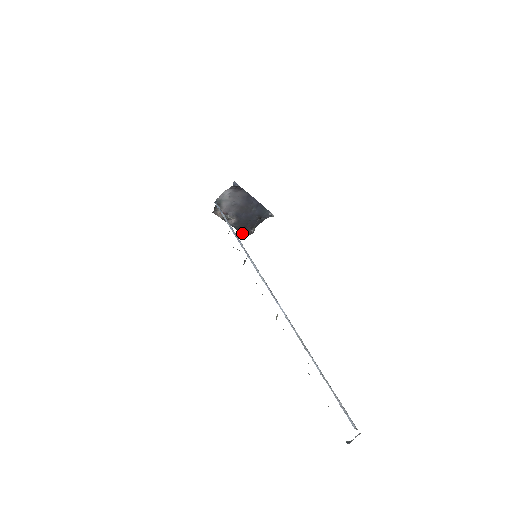
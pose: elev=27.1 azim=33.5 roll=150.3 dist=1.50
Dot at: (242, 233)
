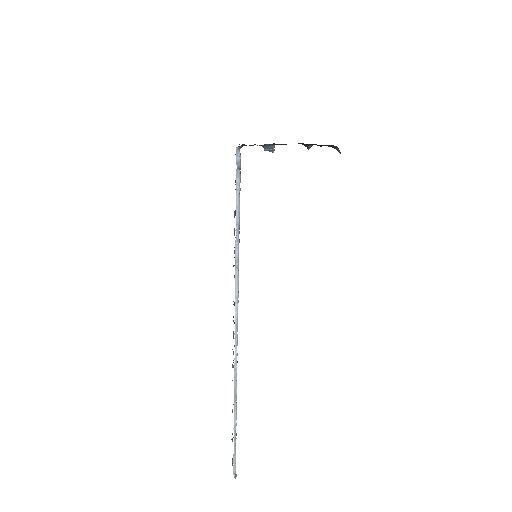
Dot at: occluded
